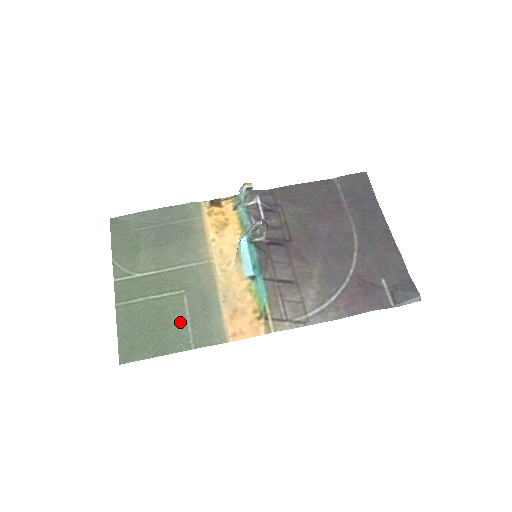
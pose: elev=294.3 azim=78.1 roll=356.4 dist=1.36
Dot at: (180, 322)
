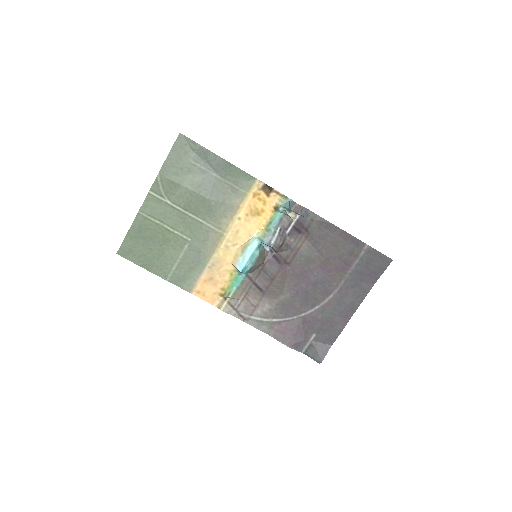
Dot at: (172, 258)
